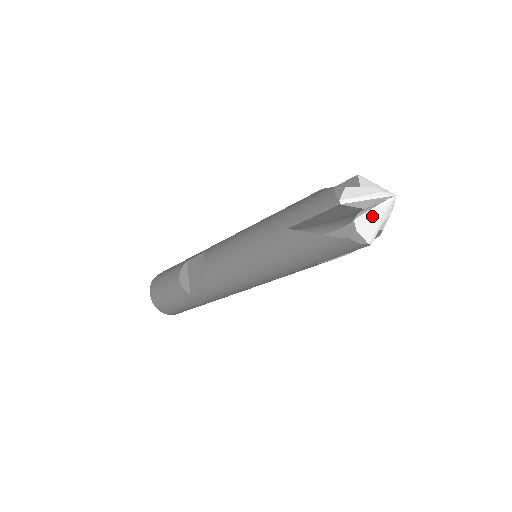
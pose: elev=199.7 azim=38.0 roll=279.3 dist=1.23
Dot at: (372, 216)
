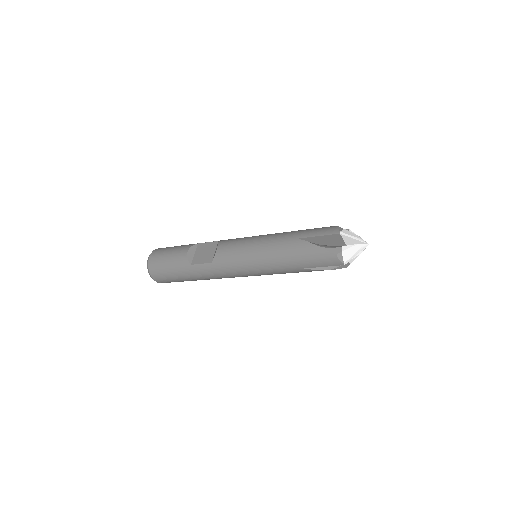
Dot at: (353, 248)
